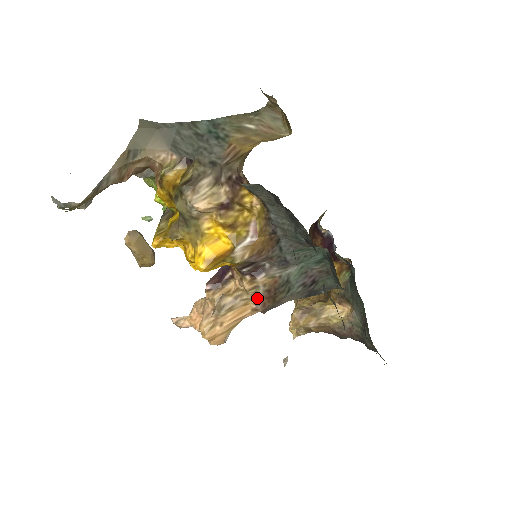
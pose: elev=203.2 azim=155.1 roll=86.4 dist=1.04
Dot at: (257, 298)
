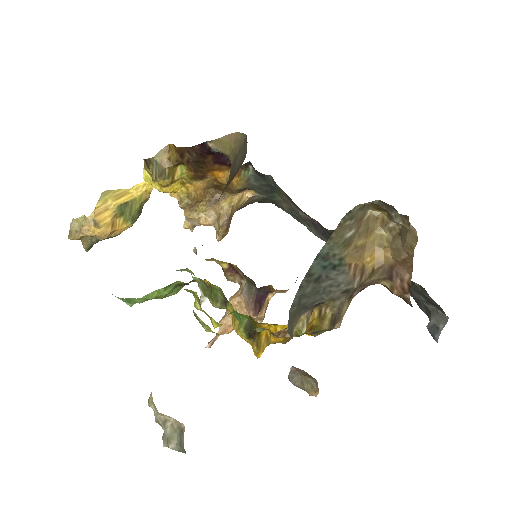
Dot at: occluded
